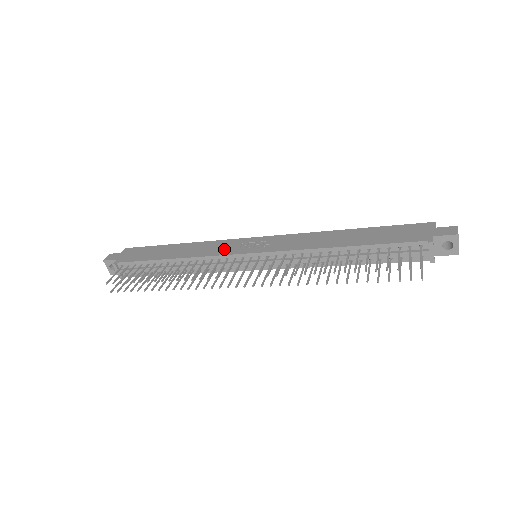
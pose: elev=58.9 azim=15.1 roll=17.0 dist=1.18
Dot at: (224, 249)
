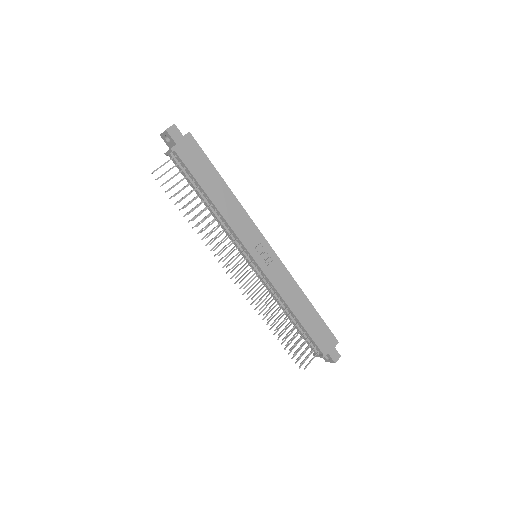
Dot at: (246, 235)
